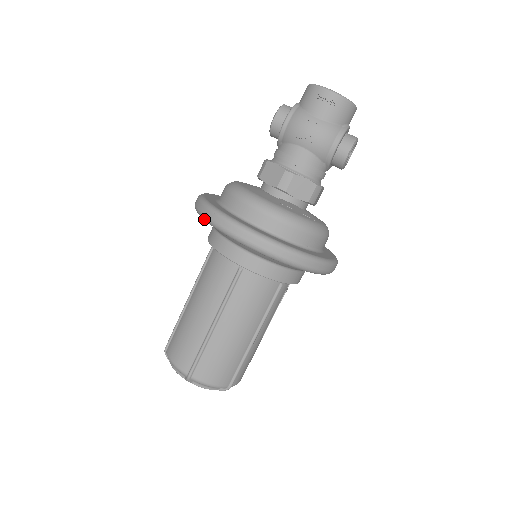
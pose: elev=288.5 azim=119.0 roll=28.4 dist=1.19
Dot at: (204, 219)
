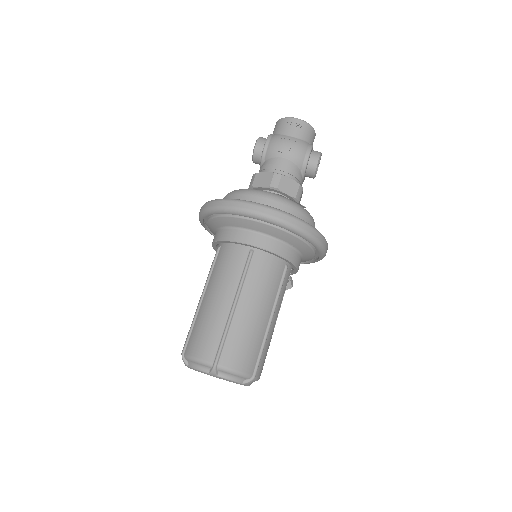
Dot at: (216, 210)
